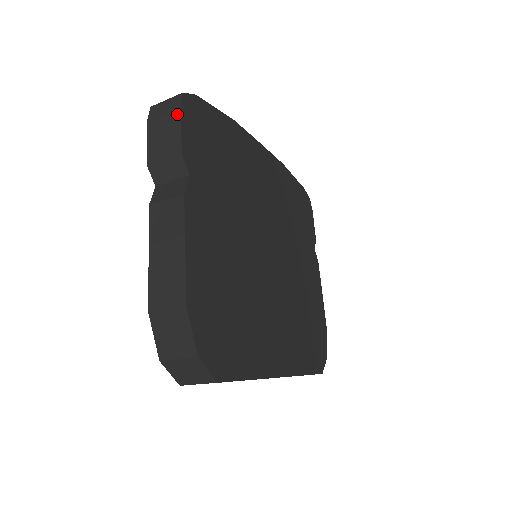
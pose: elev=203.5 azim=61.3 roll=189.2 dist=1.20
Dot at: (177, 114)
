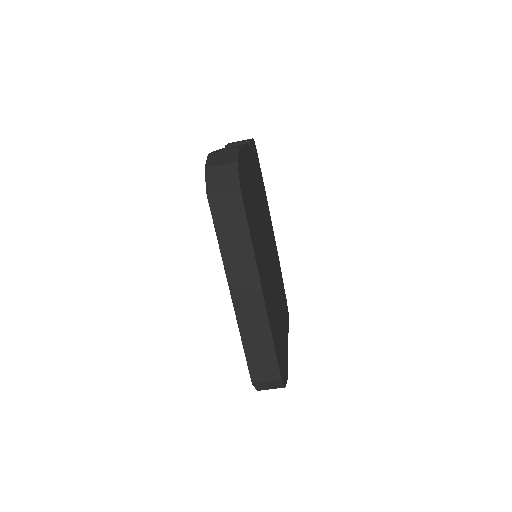
Dot at: occluded
